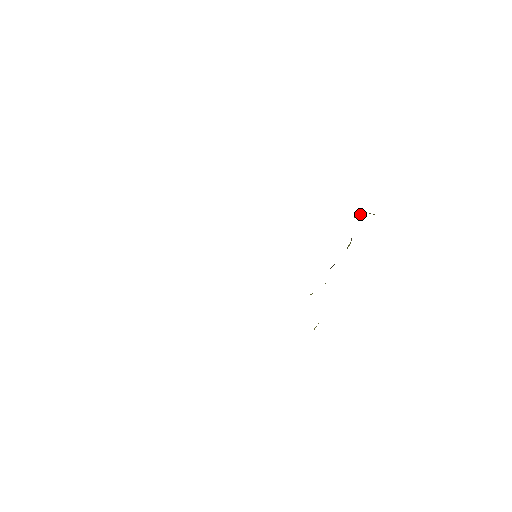
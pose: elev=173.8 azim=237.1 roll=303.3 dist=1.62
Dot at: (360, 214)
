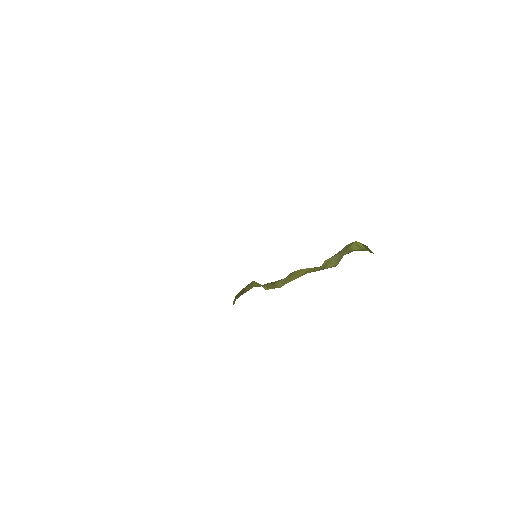
Dot at: (360, 248)
